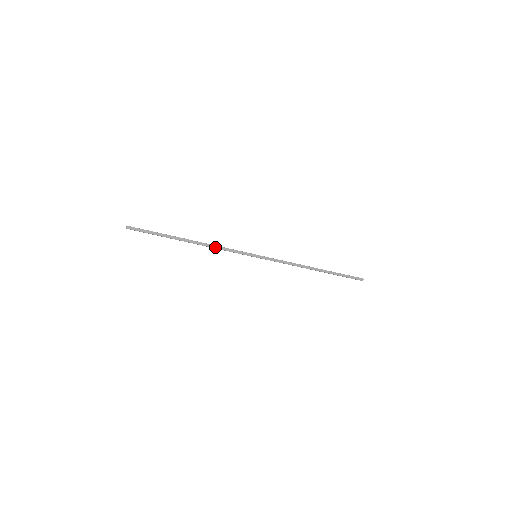
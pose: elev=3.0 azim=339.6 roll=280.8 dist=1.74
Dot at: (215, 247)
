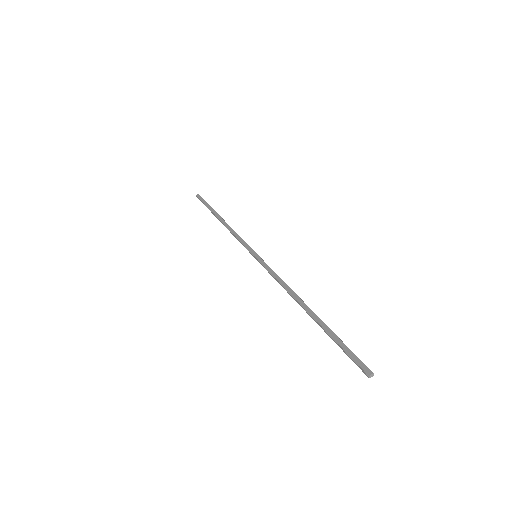
Dot at: (232, 231)
